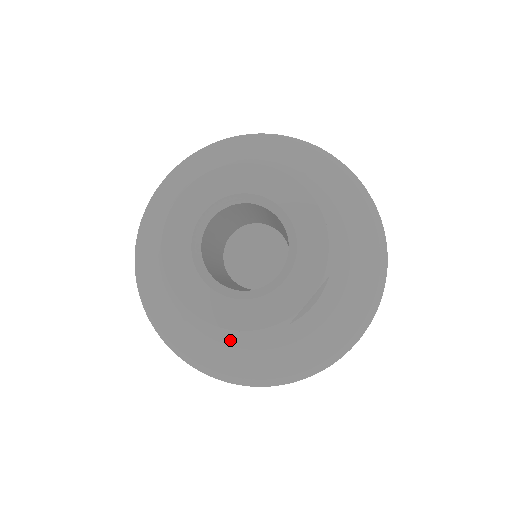
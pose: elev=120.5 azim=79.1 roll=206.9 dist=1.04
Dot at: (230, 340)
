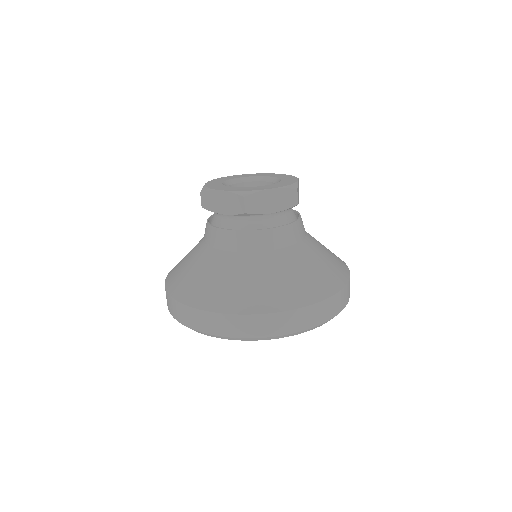
Dot at: (275, 261)
